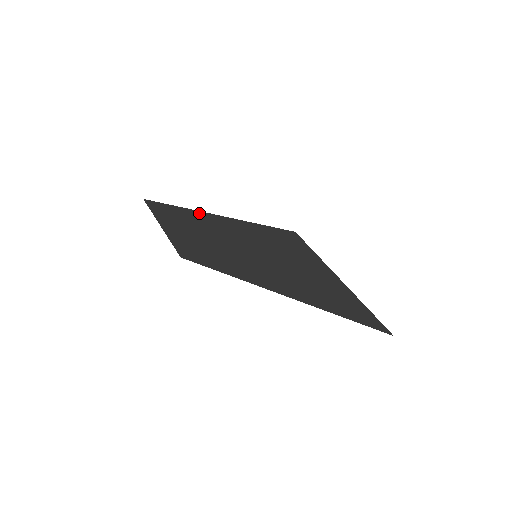
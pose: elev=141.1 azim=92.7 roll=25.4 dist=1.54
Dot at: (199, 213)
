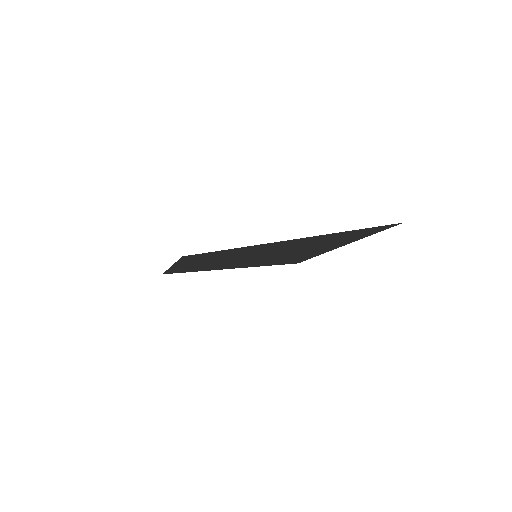
Dot at: (209, 270)
